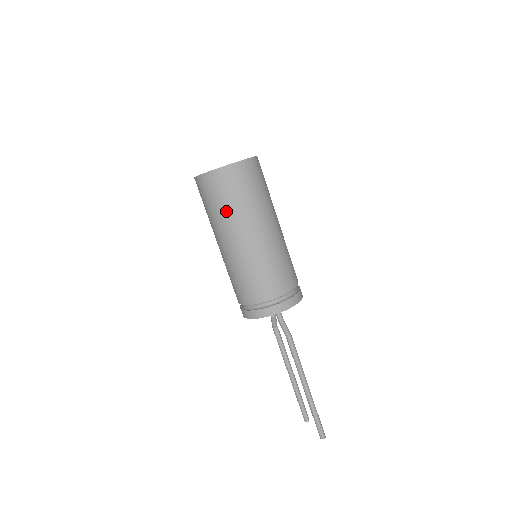
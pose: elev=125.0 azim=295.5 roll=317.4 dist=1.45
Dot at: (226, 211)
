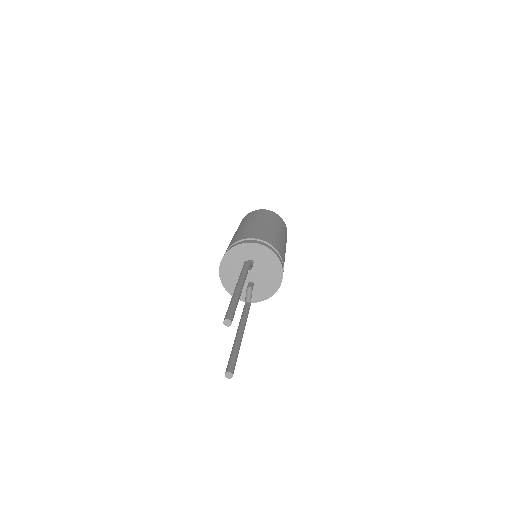
Dot at: occluded
